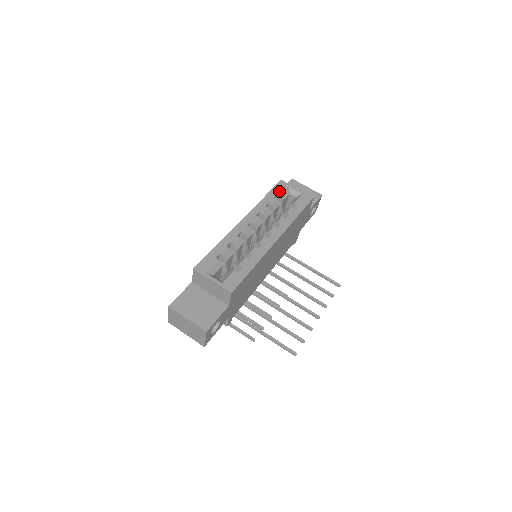
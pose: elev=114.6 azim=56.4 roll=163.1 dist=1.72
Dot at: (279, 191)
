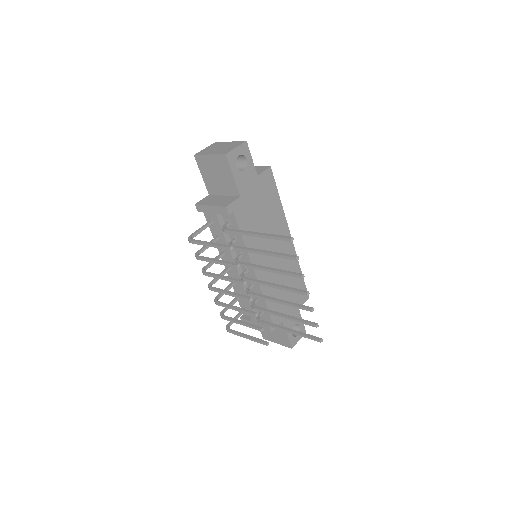
Dot at: occluded
